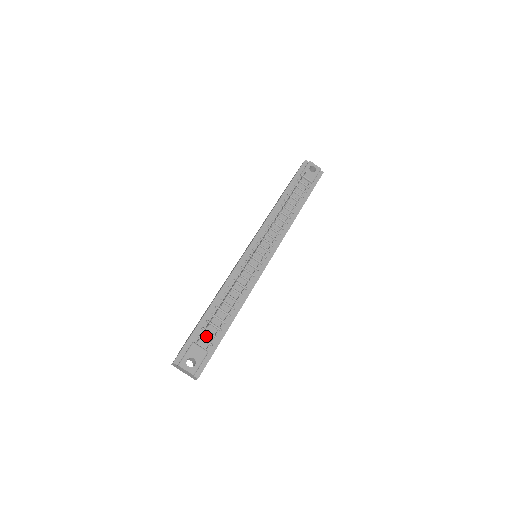
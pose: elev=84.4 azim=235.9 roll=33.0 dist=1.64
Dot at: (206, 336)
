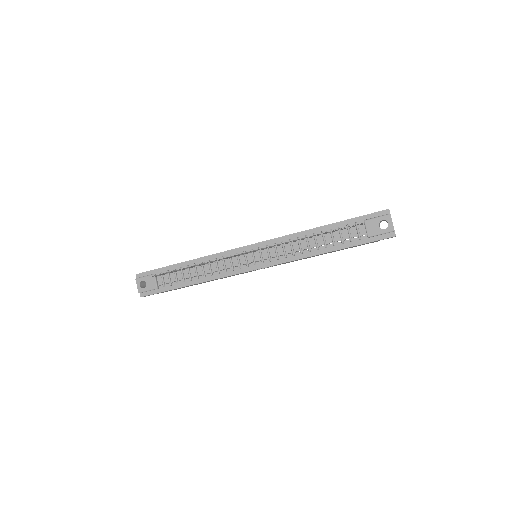
Dot at: (166, 278)
